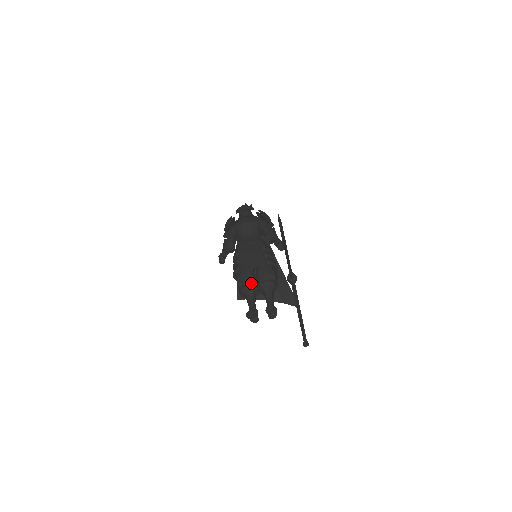
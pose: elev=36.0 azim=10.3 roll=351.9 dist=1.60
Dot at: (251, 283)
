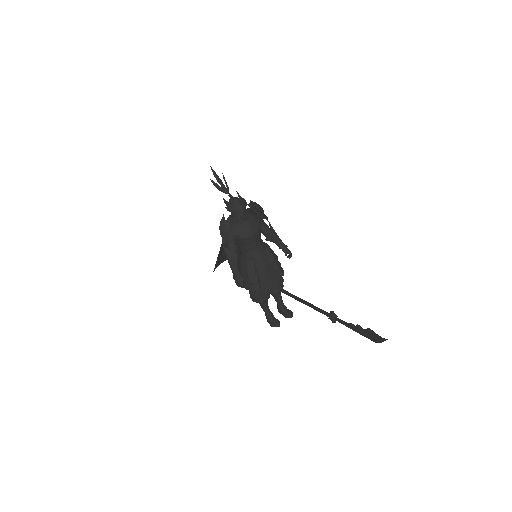
Dot at: (268, 295)
